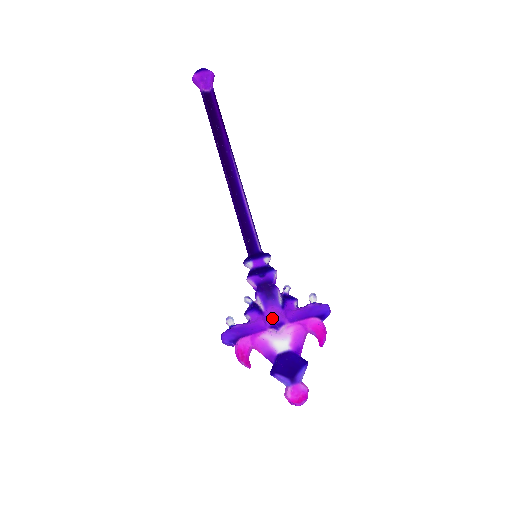
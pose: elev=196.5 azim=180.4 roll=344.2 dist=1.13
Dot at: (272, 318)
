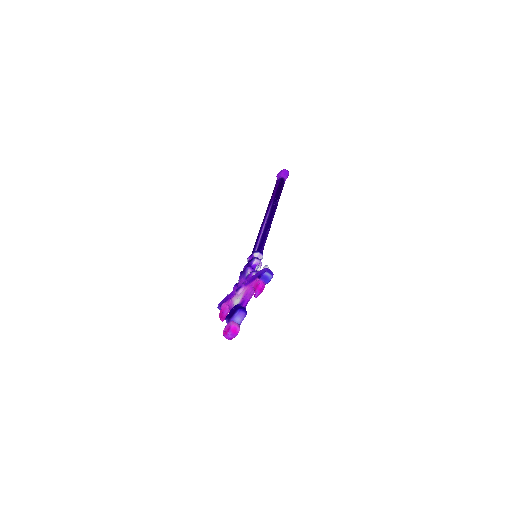
Dot at: (238, 286)
